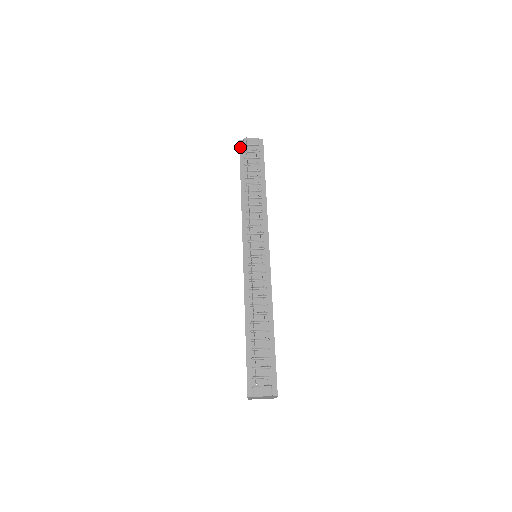
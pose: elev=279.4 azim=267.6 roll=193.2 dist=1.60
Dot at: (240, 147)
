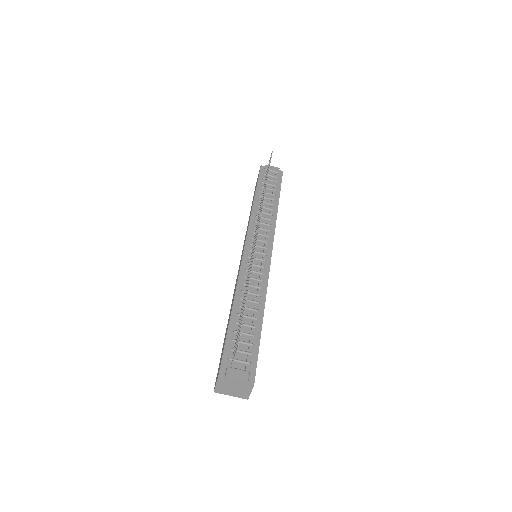
Dot at: (260, 170)
